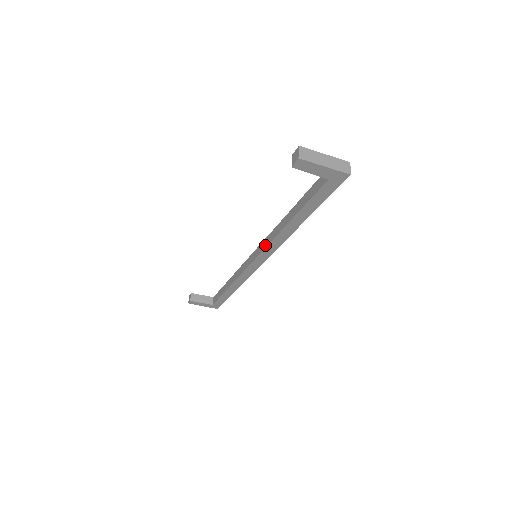
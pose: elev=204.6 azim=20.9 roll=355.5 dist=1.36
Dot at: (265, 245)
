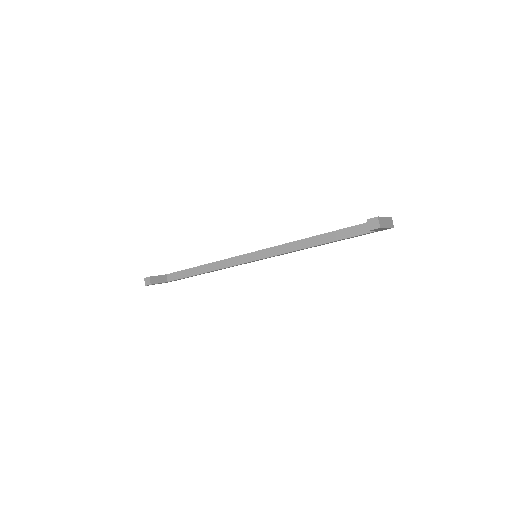
Dot at: (277, 253)
